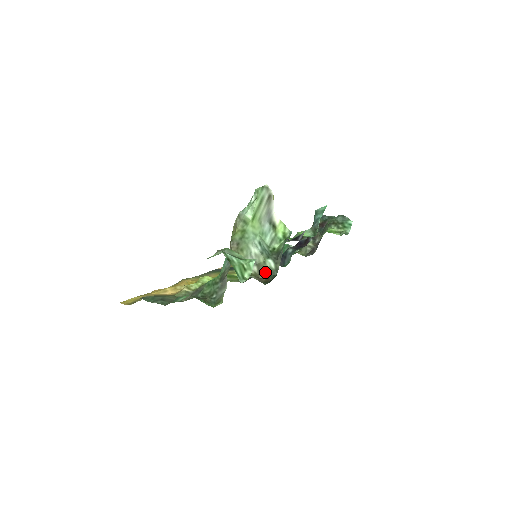
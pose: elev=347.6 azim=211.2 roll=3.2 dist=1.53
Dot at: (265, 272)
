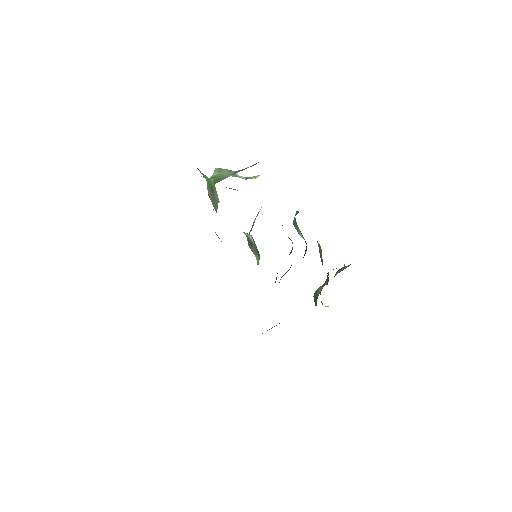
Dot at: occluded
